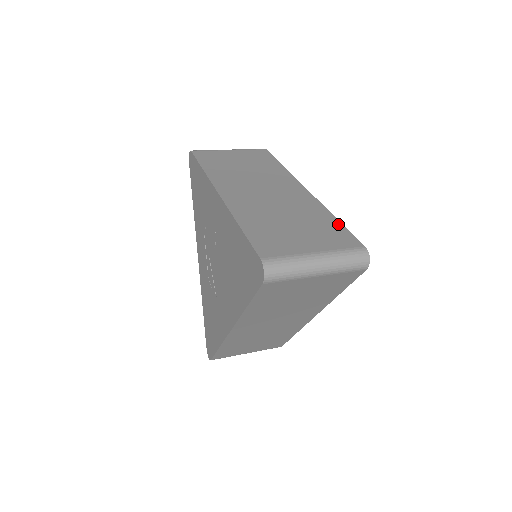
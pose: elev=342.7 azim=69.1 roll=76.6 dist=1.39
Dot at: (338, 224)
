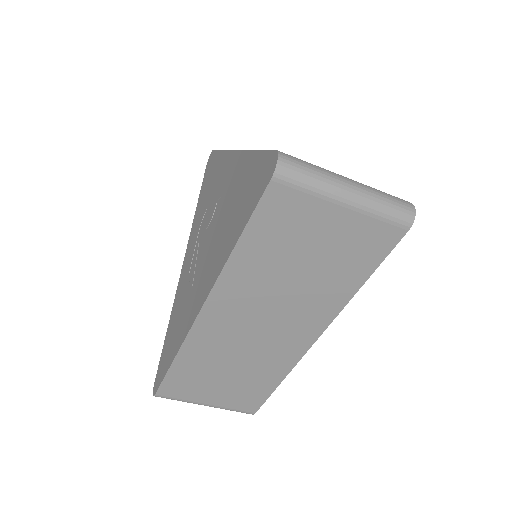
Dot at: occluded
